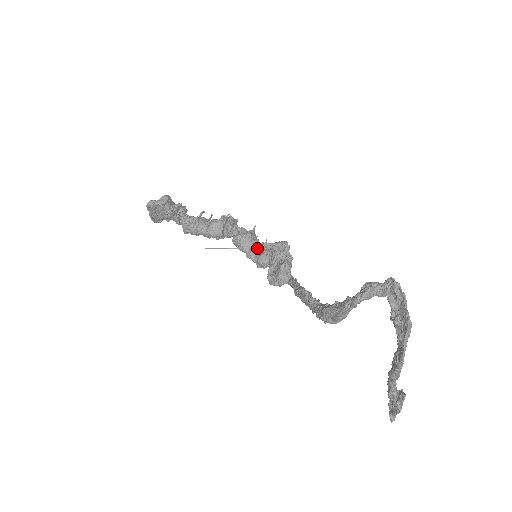
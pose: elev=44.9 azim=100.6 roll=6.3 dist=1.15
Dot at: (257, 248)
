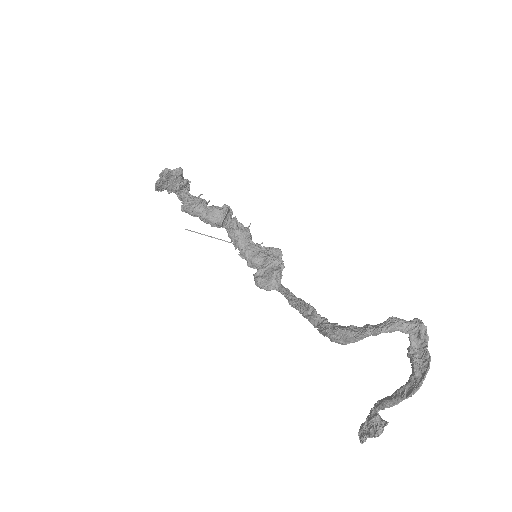
Dot at: (253, 247)
